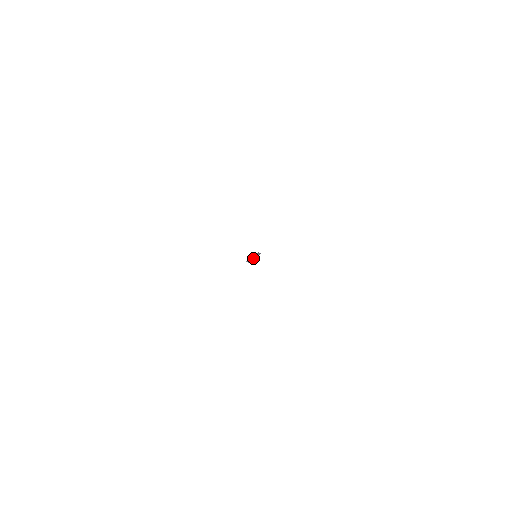
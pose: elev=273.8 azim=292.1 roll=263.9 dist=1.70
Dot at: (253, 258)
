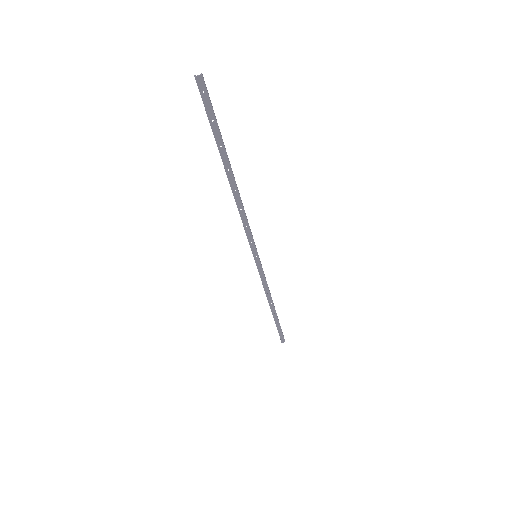
Dot at: (235, 191)
